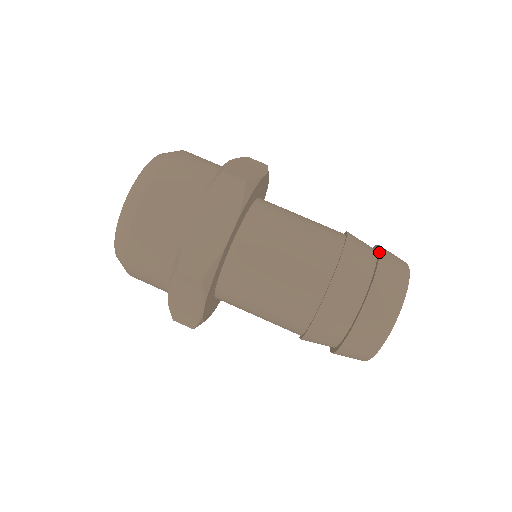
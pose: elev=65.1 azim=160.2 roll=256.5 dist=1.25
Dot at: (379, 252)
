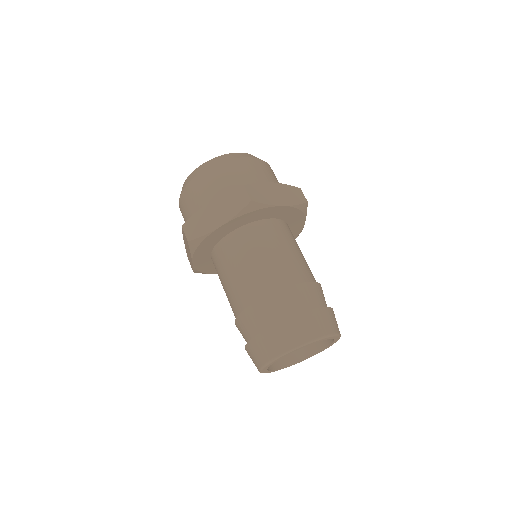
Dot at: (312, 309)
